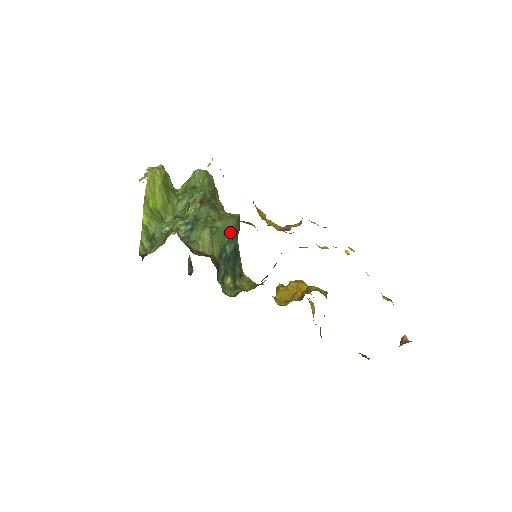
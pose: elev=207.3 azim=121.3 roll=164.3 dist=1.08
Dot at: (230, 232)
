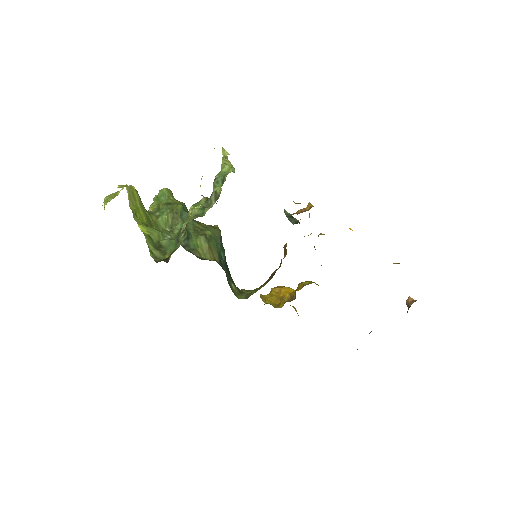
Dot at: (219, 240)
